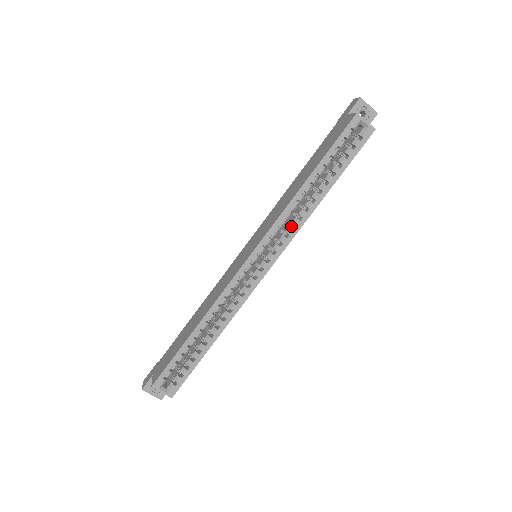
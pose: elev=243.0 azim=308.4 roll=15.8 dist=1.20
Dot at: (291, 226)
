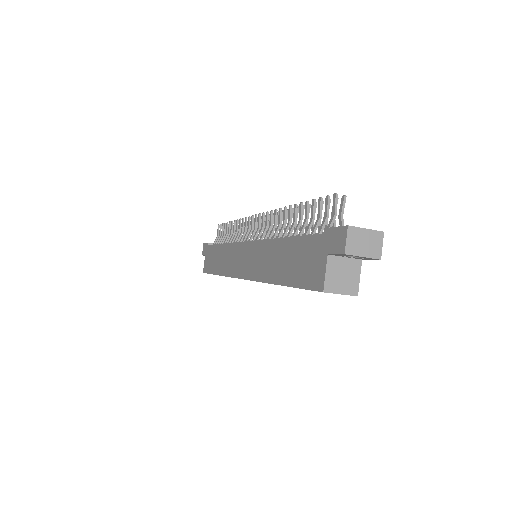
Dot at: occluded
